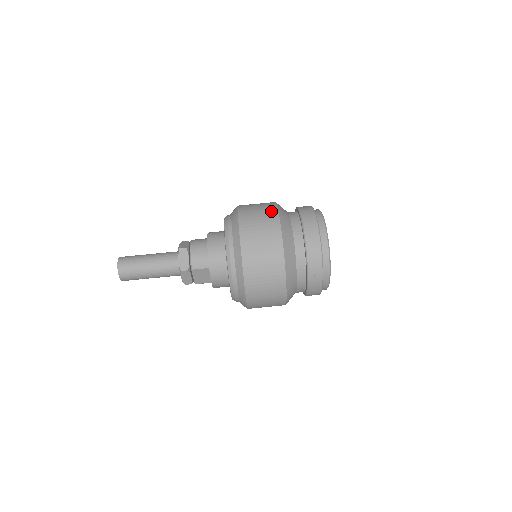
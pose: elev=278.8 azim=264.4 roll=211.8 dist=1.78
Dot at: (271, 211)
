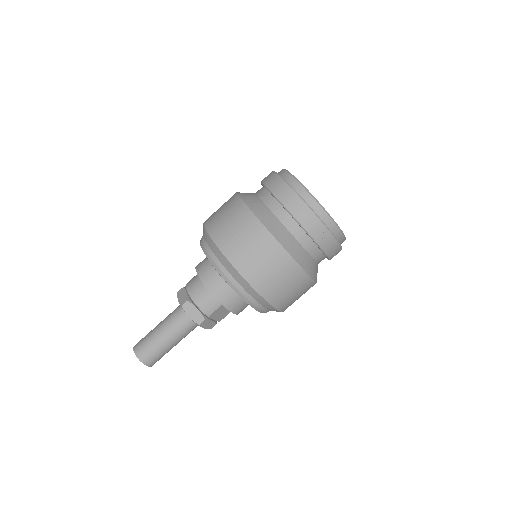
Dot at: (242, 213)
